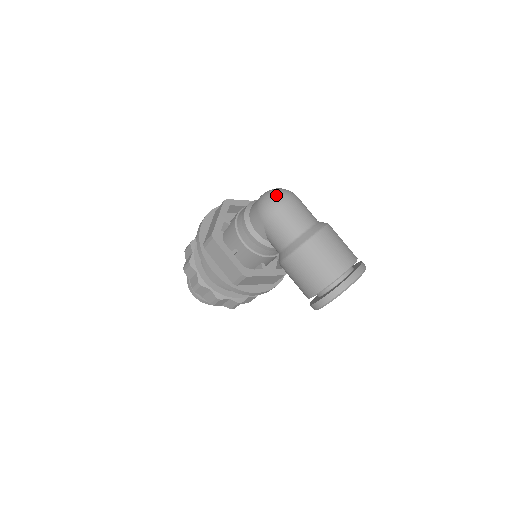
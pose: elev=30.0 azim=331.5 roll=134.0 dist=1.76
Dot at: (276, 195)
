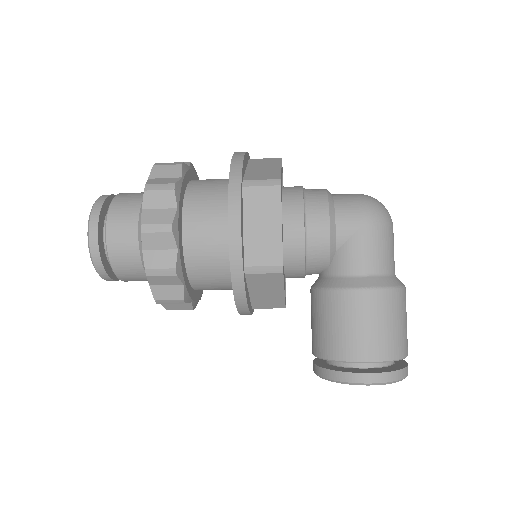
Dot at: occluded
